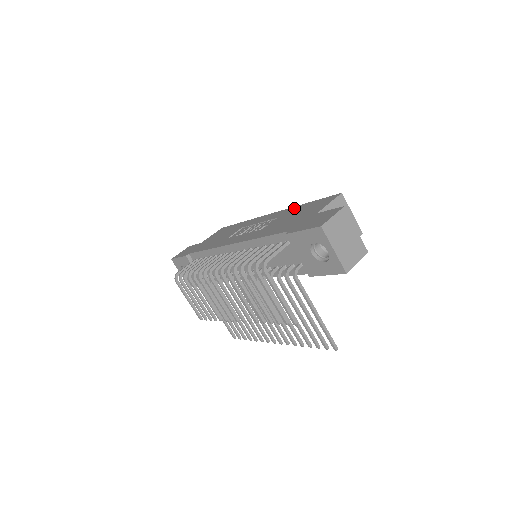
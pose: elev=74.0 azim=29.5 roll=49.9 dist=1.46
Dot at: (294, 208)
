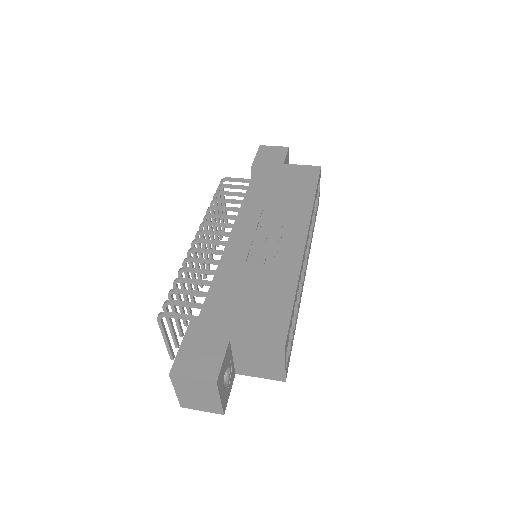
Dot at: (290, 278)
